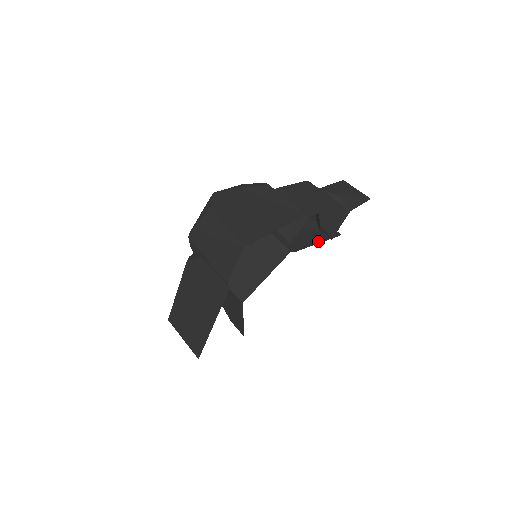
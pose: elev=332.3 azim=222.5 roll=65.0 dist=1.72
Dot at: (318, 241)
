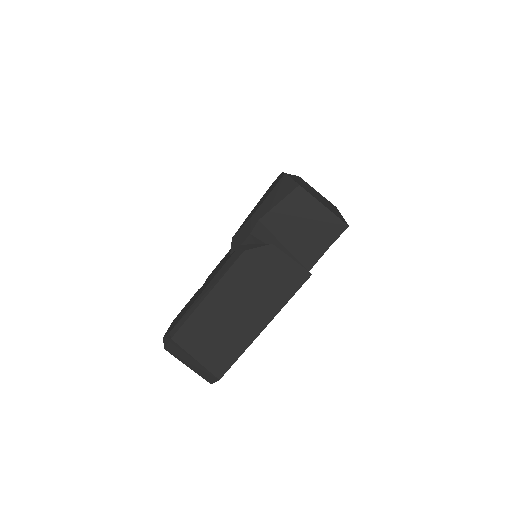
Dot at: occluded
